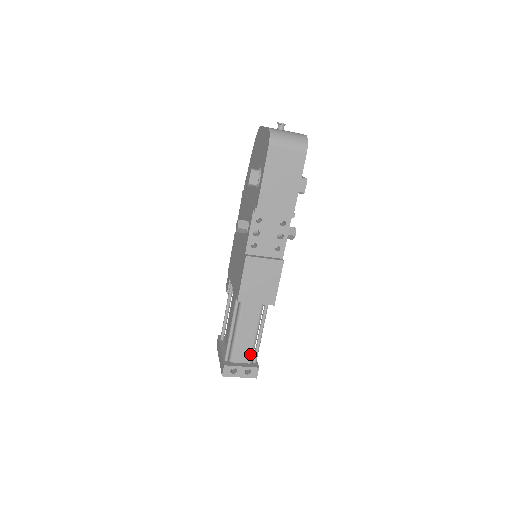
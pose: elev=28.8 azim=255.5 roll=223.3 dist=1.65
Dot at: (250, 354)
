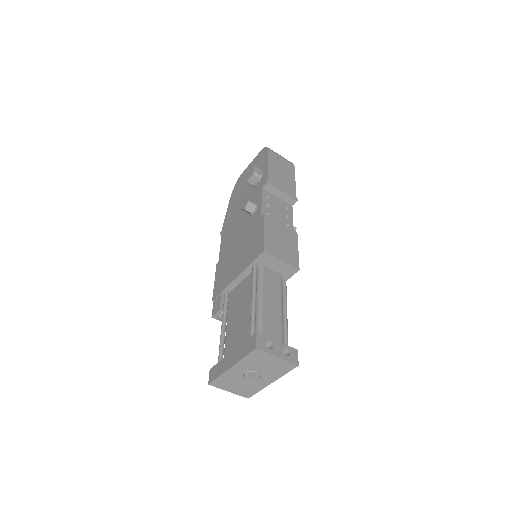
Dot at: (280, 336)
